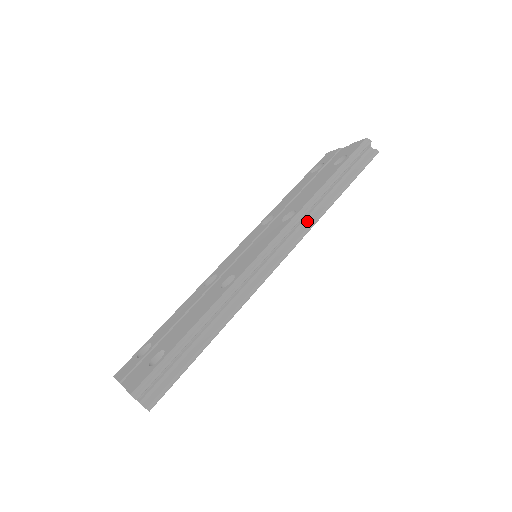
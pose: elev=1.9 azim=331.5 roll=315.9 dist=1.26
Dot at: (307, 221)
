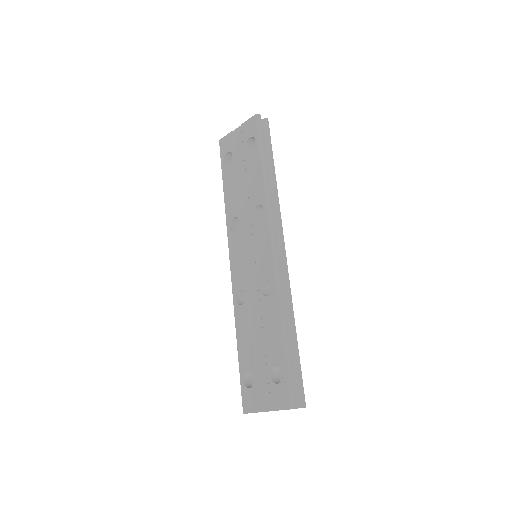
Dot at: (273, 206)
